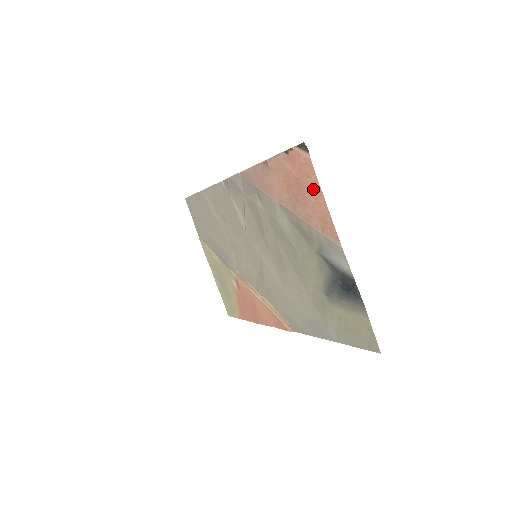
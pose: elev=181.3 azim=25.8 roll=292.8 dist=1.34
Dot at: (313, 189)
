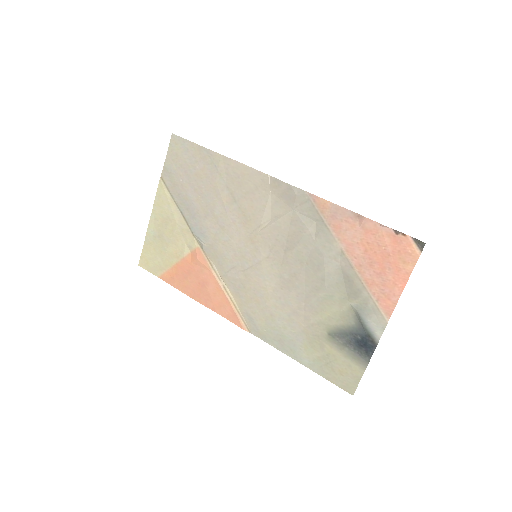
Dot at: (400, 273)
